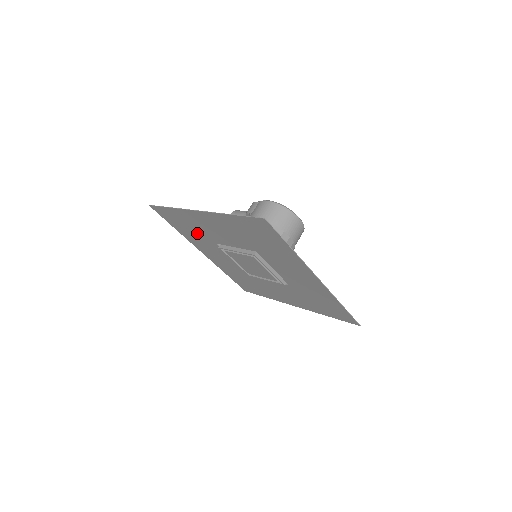
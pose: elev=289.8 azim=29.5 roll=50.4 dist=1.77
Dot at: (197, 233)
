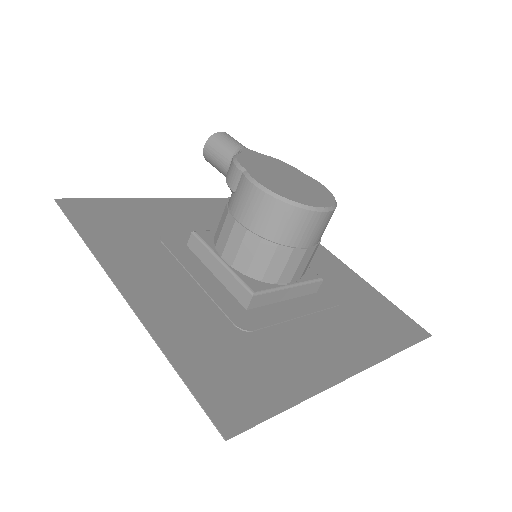
Dot at: (150, 233)
